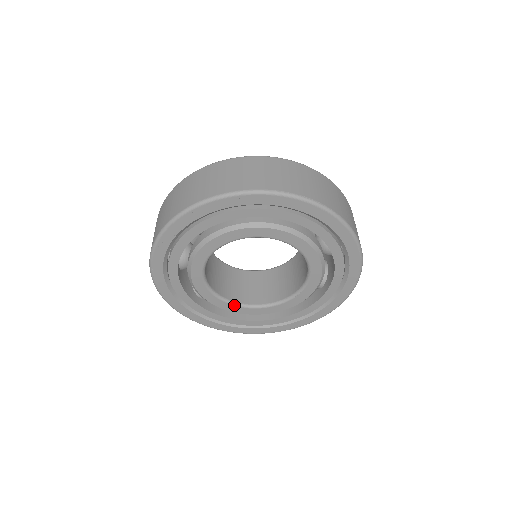
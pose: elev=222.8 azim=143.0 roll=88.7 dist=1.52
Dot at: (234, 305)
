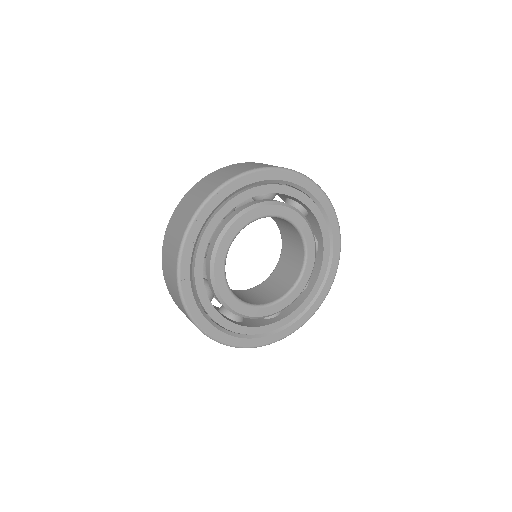
Dot at: (267, 306)
